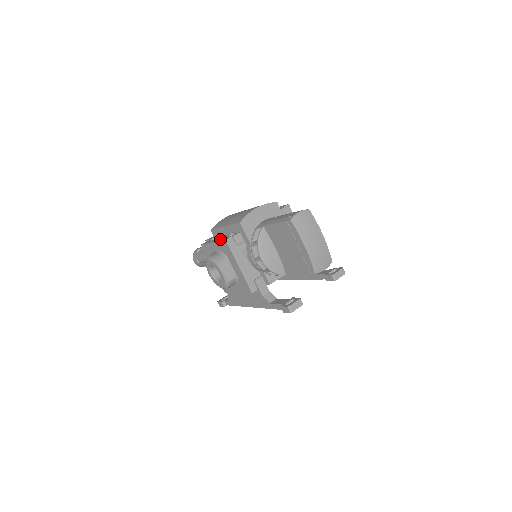
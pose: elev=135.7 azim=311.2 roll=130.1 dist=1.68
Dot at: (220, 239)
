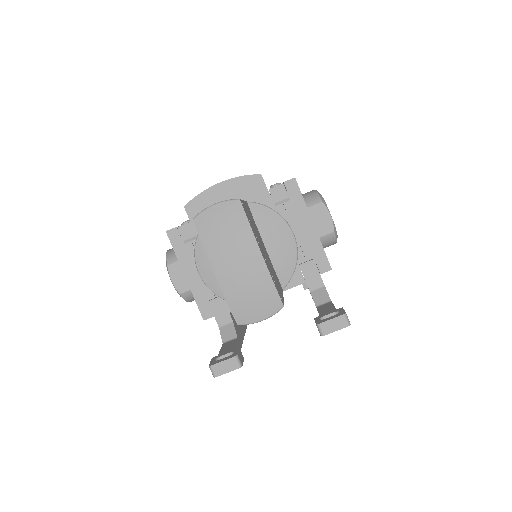
Dot at: occluded
